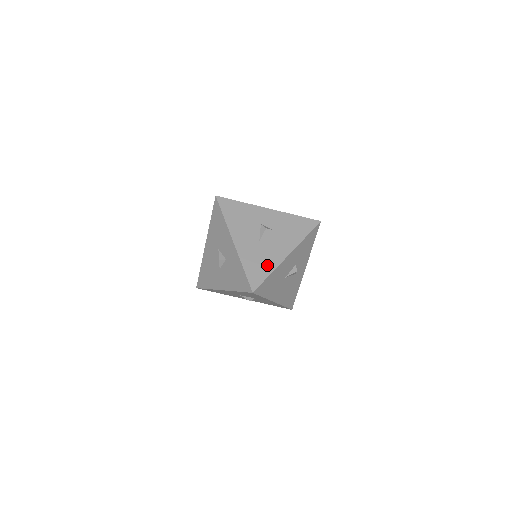
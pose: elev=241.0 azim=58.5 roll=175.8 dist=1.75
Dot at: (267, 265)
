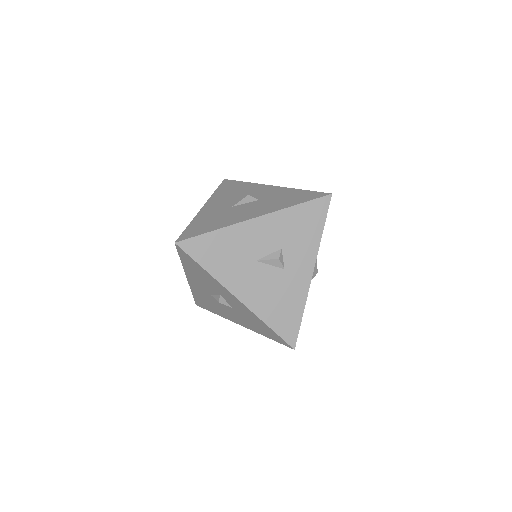
Dot at: (218, 223)
